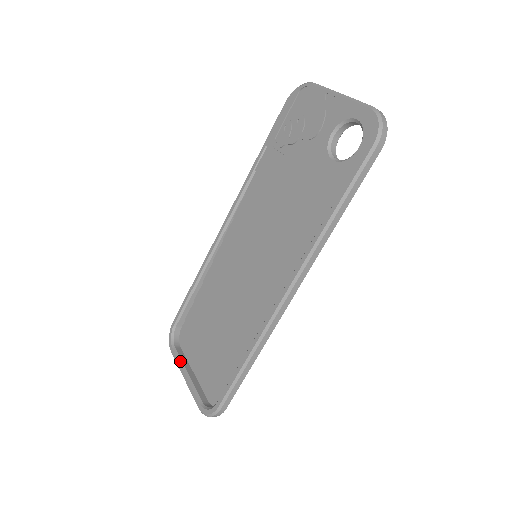
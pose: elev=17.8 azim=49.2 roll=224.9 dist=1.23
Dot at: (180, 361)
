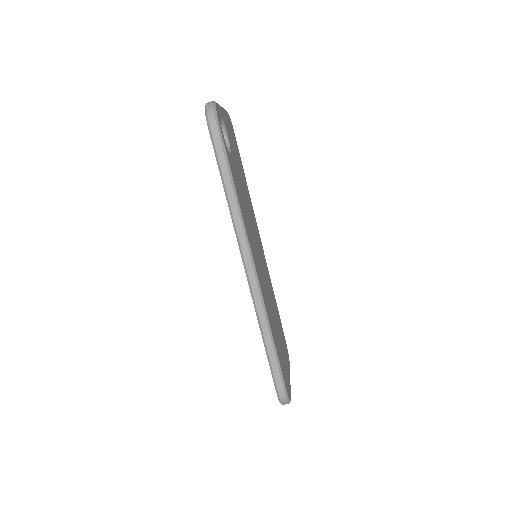
Dot at: occluded
